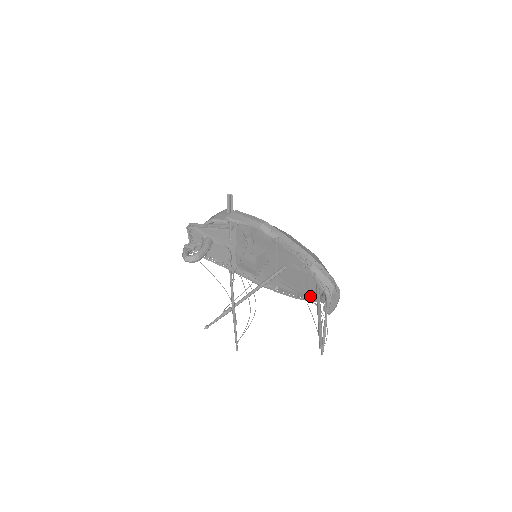
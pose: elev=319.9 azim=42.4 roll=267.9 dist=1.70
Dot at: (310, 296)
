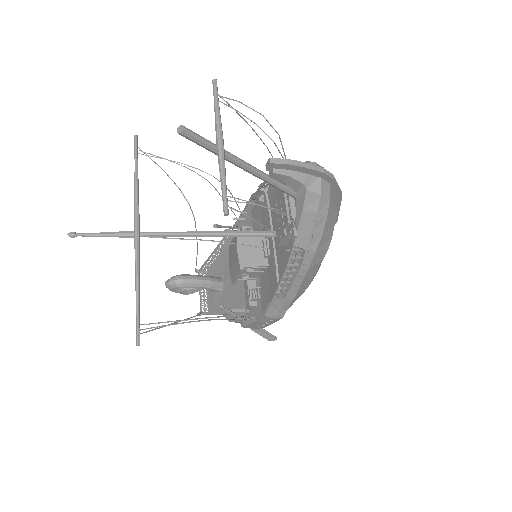
Dot at: (299, 237)
